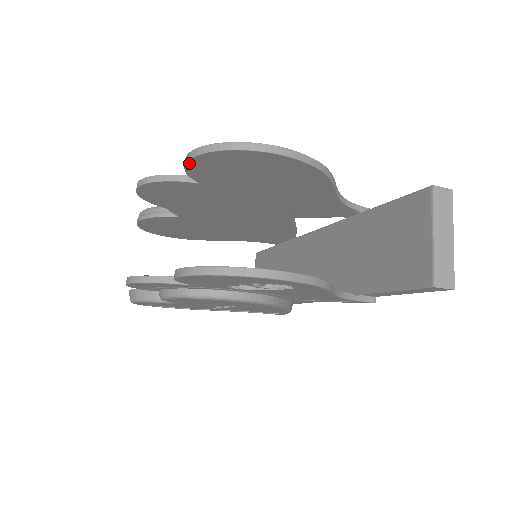
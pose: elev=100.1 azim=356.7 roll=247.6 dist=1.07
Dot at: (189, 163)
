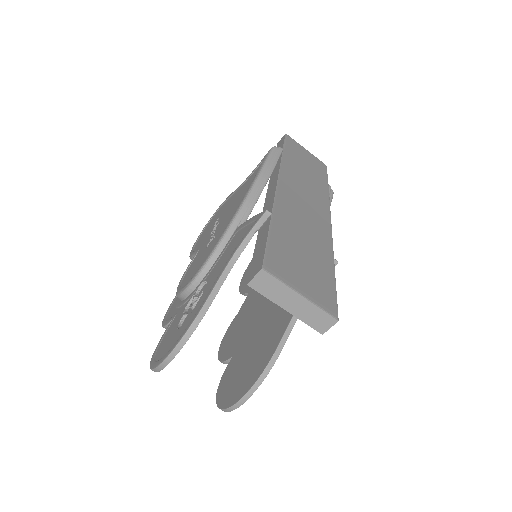
Dot at: occluded
